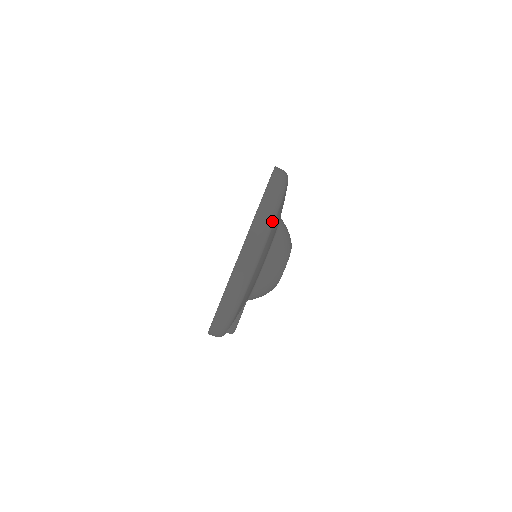
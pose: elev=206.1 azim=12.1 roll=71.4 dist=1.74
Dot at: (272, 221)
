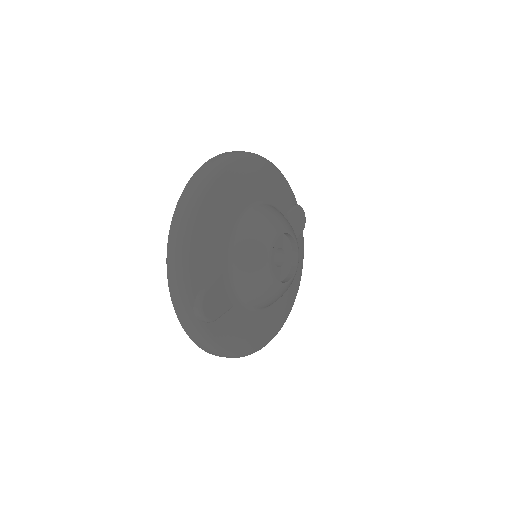
Dot at: (220, 167)
